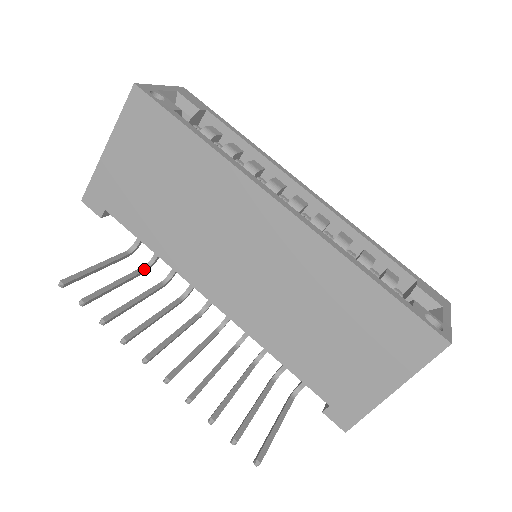
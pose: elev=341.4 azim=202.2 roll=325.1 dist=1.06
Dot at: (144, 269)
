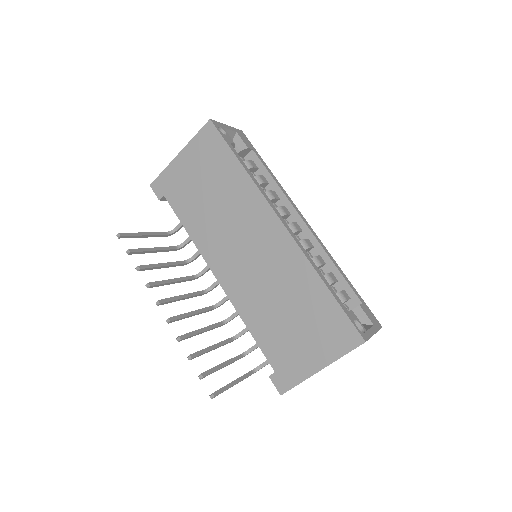
Dot at: (175, 248)
